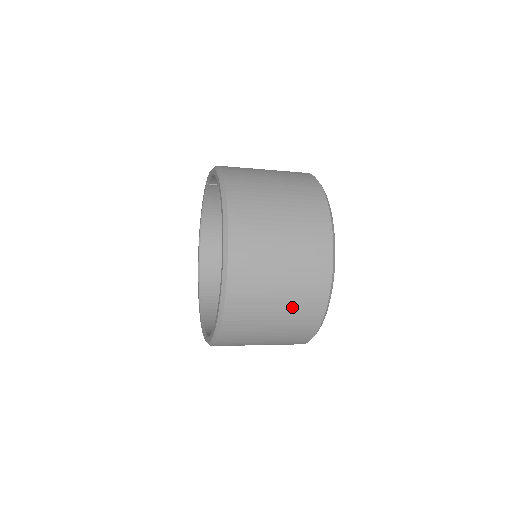
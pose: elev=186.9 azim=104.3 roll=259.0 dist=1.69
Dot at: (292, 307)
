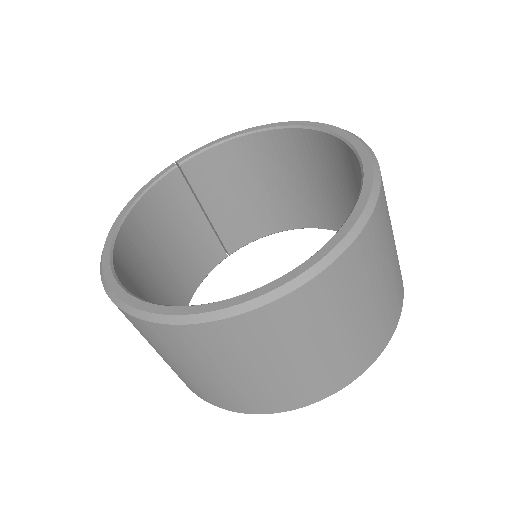
Dot at: (396, 258)
